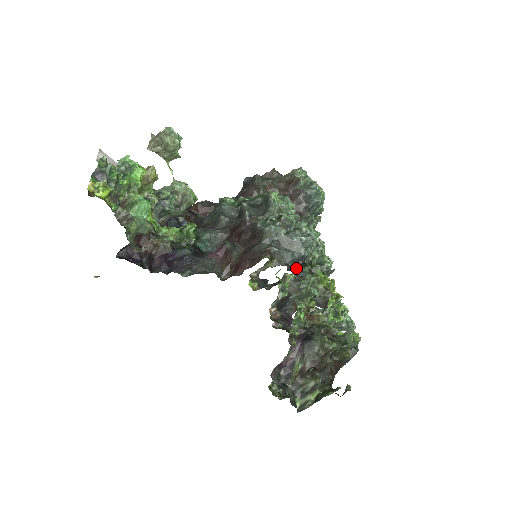
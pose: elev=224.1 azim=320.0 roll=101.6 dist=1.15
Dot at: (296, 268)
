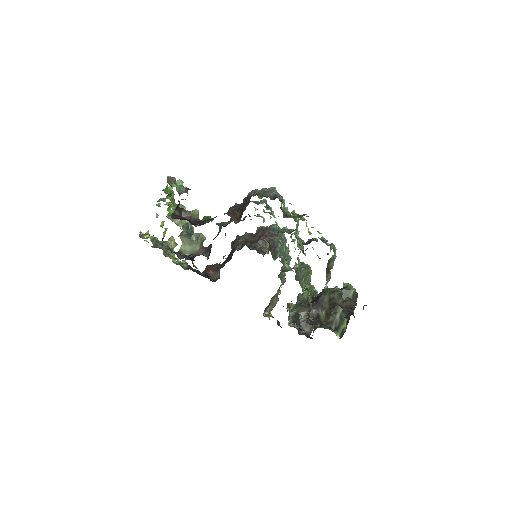
Dot at: (274, 199)
